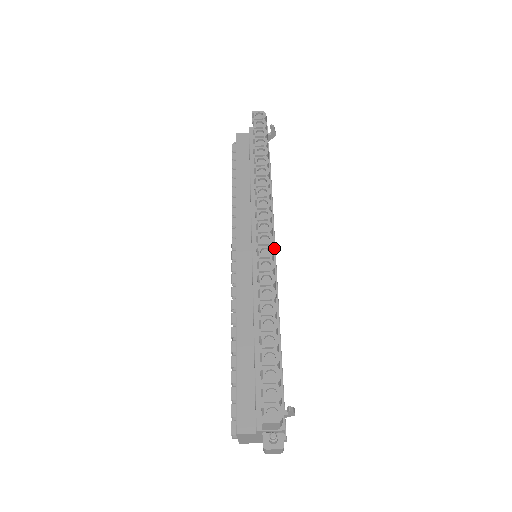
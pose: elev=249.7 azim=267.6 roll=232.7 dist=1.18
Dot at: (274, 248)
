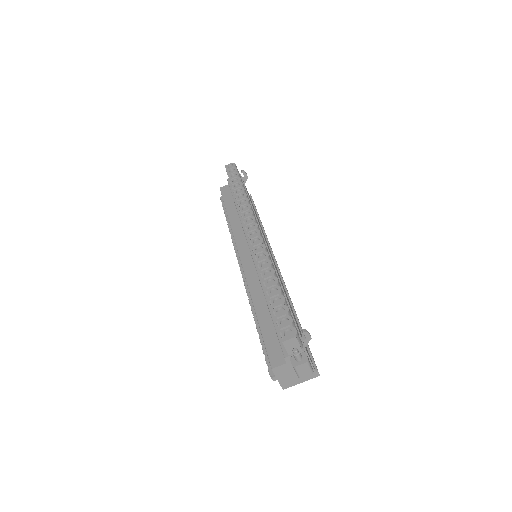
Dot at: occluded
